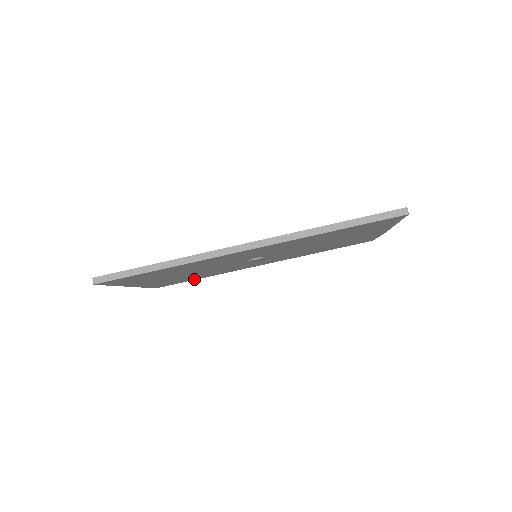
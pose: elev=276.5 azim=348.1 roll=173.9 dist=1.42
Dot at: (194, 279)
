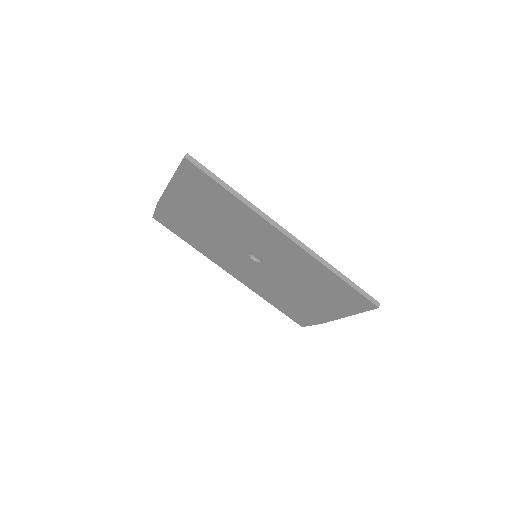
Dot at: (182, 236)
